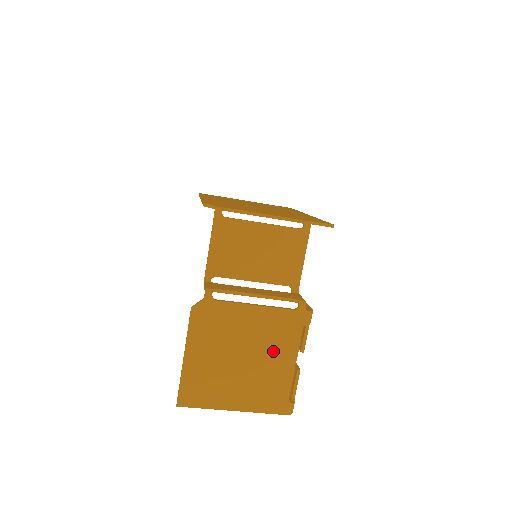
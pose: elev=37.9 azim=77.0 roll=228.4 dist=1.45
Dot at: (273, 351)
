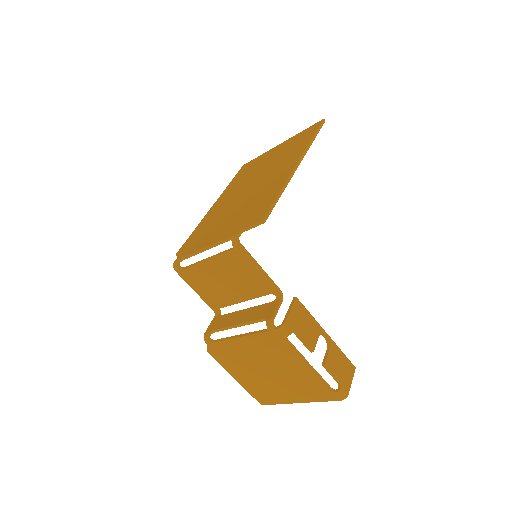
Dot at: (283, 362)
